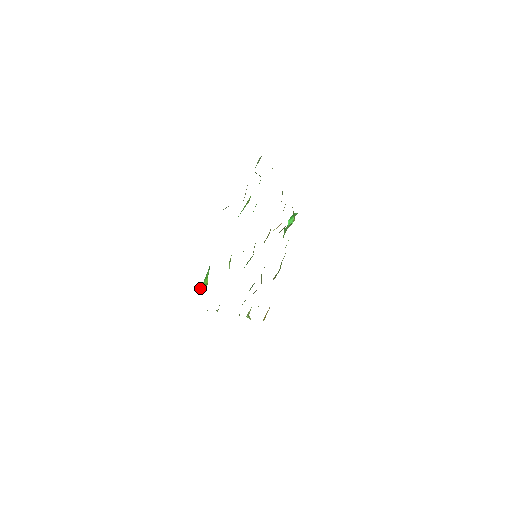
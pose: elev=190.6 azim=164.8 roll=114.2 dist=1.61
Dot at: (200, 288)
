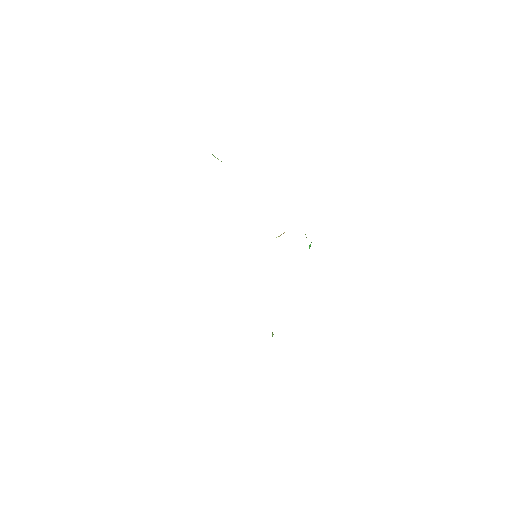
Dot at: occluded
